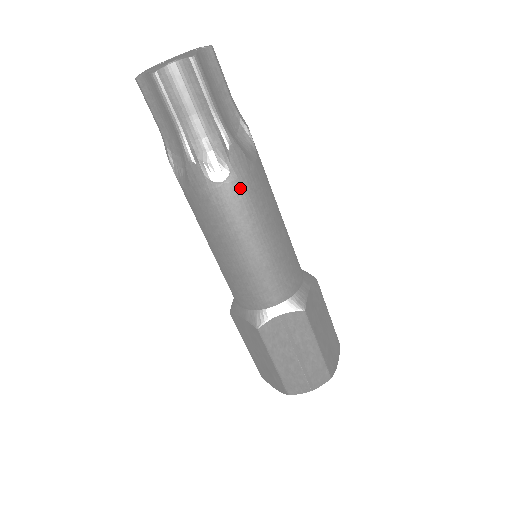
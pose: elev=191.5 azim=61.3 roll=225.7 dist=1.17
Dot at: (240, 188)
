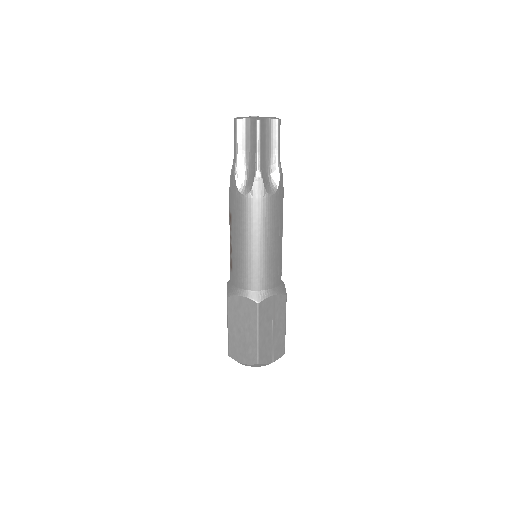
Dot at: (278, 202)
